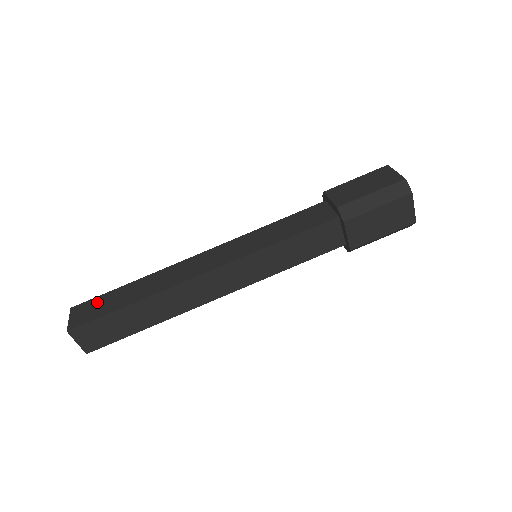
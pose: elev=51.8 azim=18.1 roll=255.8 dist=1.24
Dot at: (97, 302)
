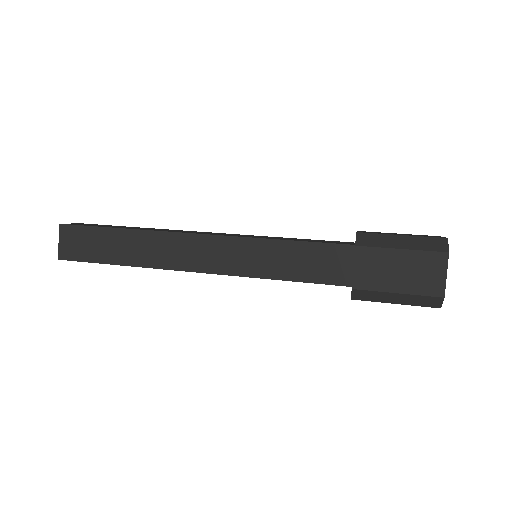
Dot at: (101, 225)
